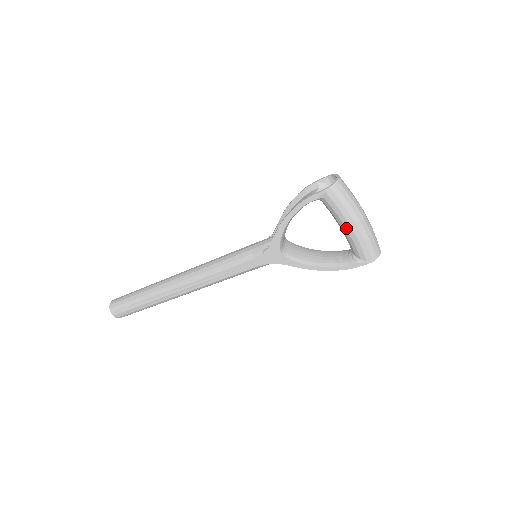
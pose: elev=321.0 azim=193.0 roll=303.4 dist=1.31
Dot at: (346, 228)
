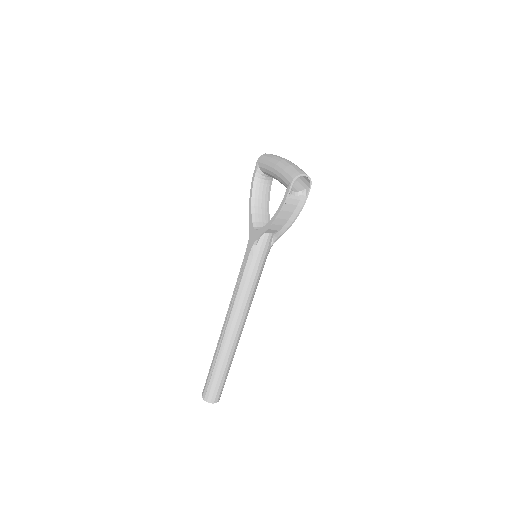
Dot at: (273, 173)
